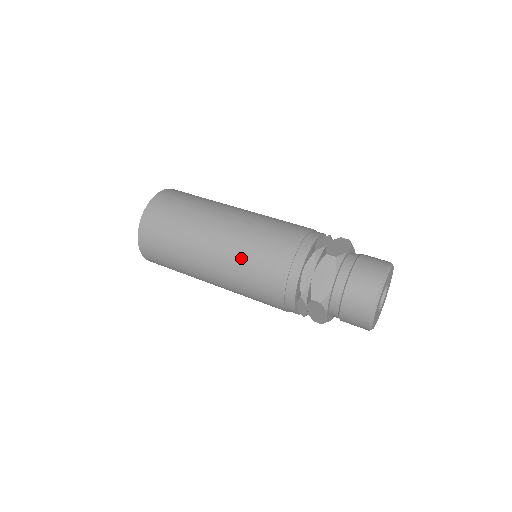
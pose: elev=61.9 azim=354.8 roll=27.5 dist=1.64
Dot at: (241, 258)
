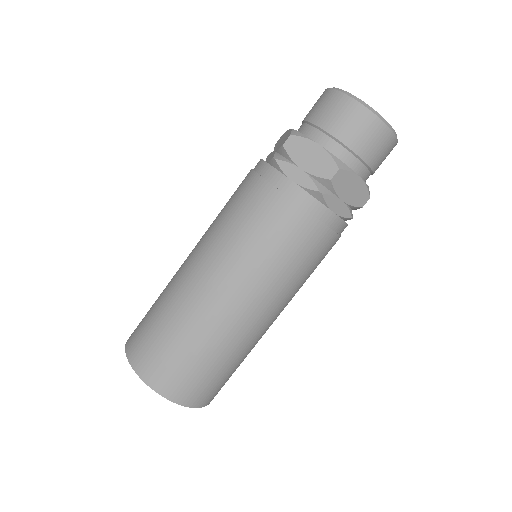
Dot at: (245, 254)
